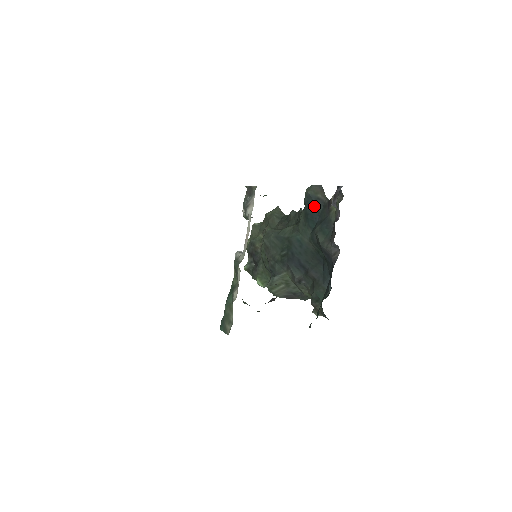
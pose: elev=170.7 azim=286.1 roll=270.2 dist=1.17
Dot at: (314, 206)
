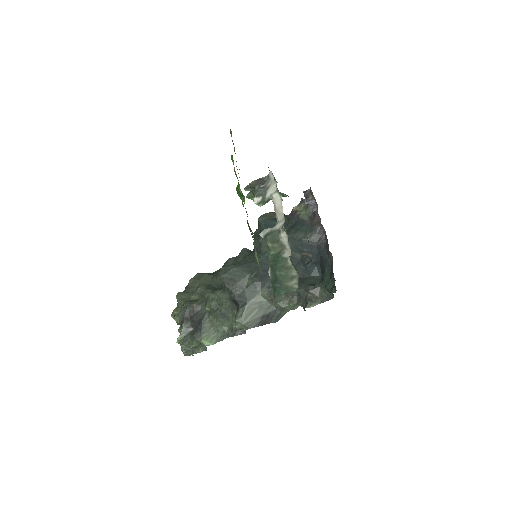
Dot at: occluded
